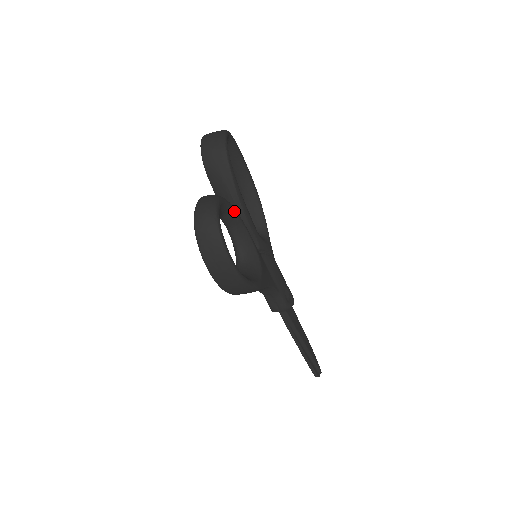
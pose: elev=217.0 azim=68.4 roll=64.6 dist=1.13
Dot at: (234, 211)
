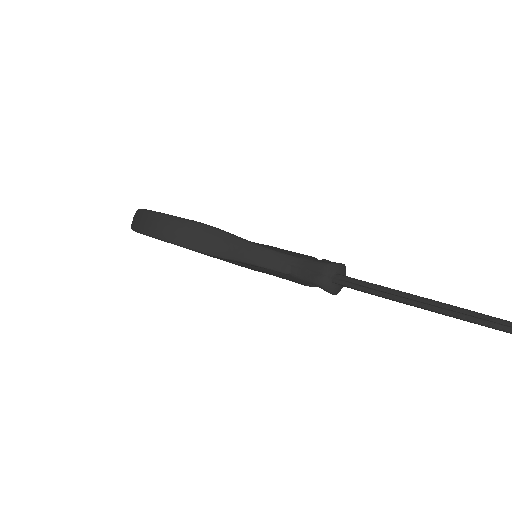
Dot at: occluded
